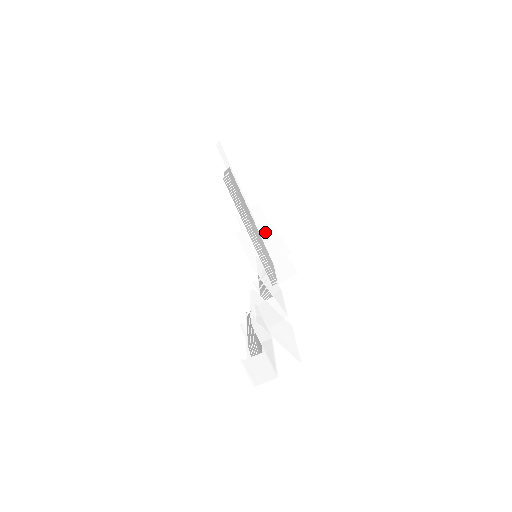
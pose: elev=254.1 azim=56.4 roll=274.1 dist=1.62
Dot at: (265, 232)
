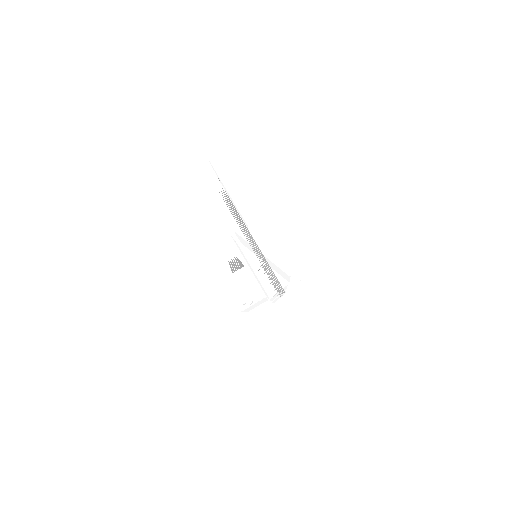
Dot at: (264, 234)
